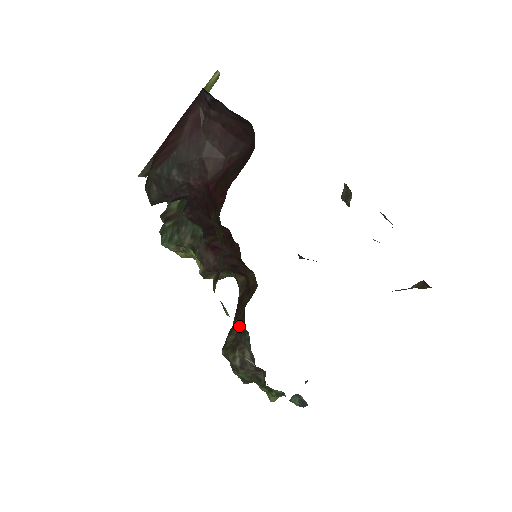
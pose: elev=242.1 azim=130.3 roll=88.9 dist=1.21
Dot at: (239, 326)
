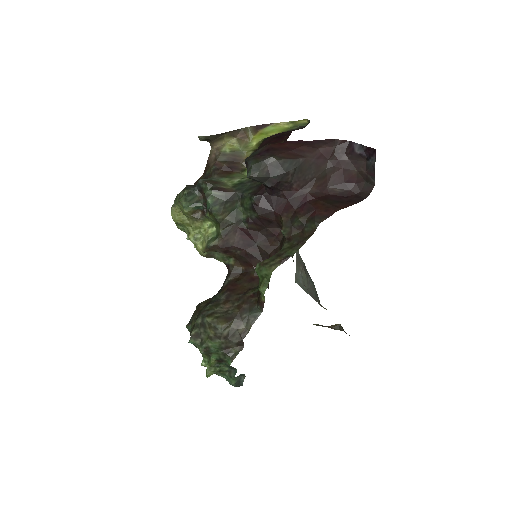
Dot at: (238, 303)
